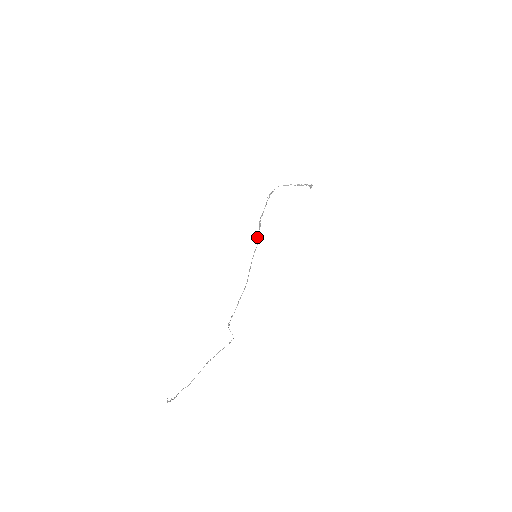
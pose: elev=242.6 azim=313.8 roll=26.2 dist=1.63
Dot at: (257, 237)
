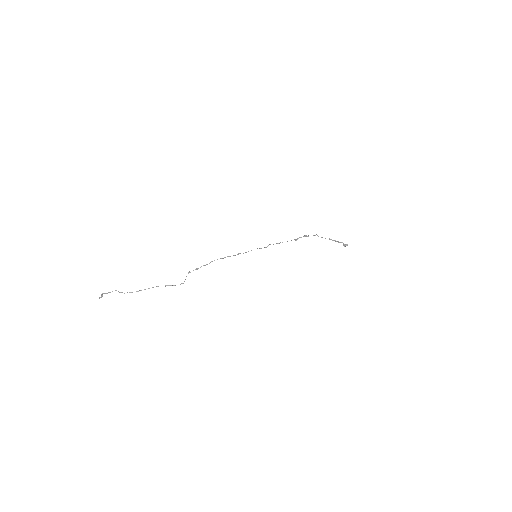
Dot at: (268, 245)
